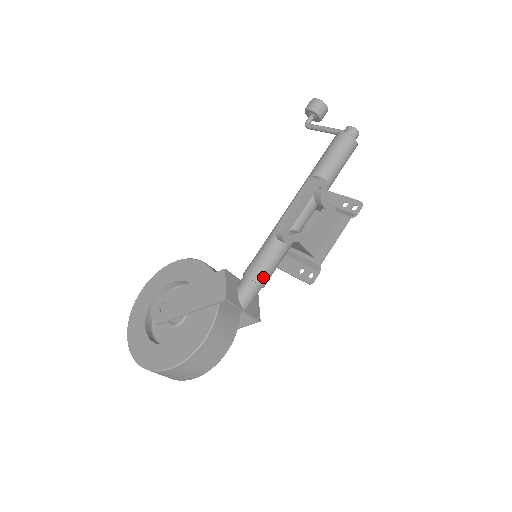
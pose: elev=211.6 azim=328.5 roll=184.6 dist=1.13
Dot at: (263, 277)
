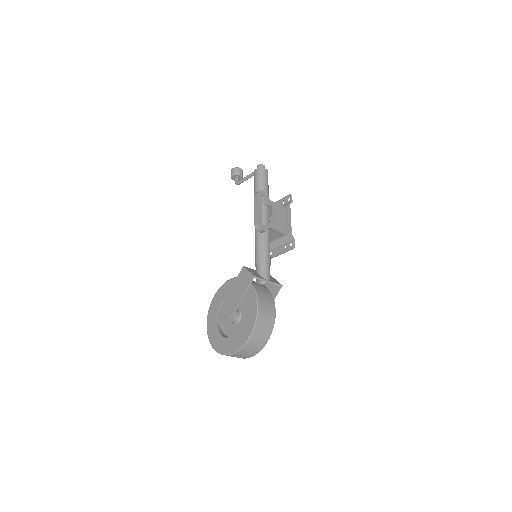
Dot at: (266, 258)
